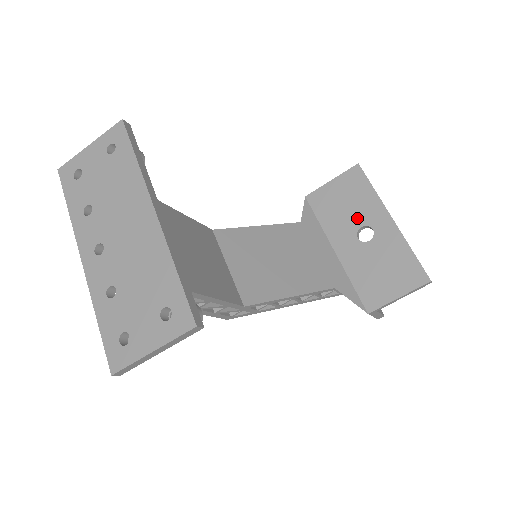
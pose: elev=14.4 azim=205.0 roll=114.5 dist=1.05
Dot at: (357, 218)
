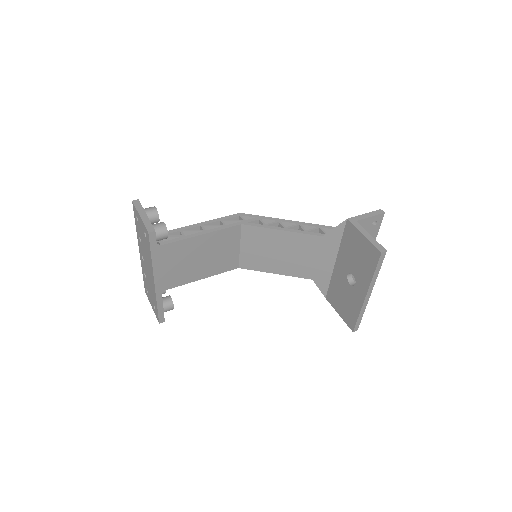
Dot at: (355, 269)
